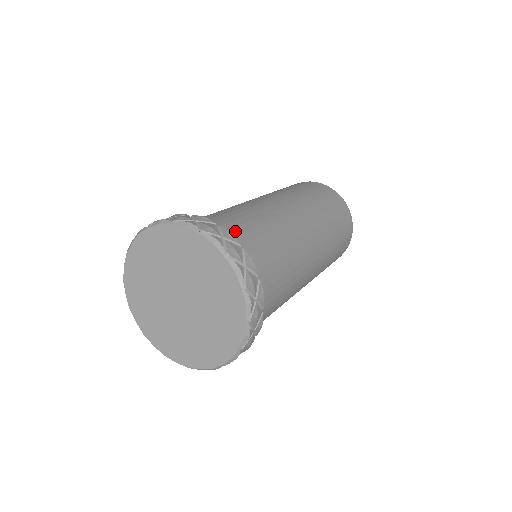
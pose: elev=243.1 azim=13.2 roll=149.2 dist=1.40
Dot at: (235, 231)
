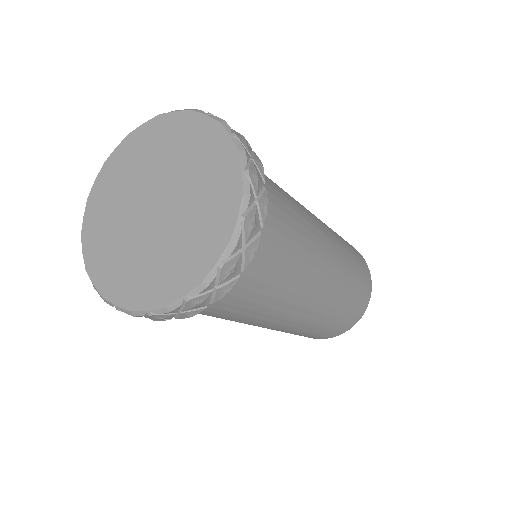
Dot at: occluded
